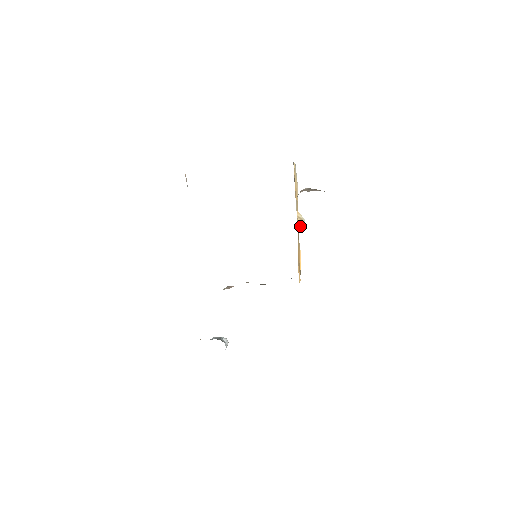
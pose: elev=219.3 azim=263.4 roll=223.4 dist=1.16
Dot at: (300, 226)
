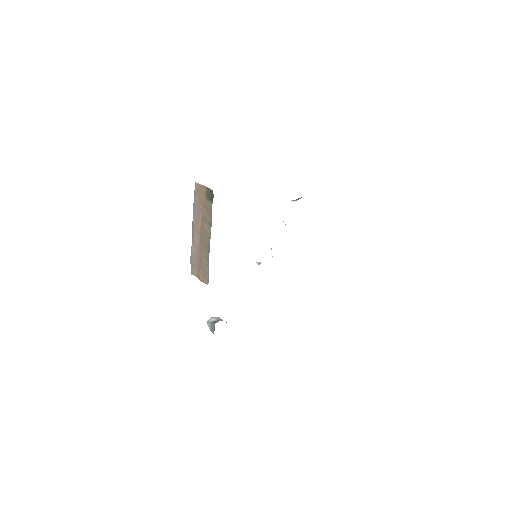
Dot at: occluded
